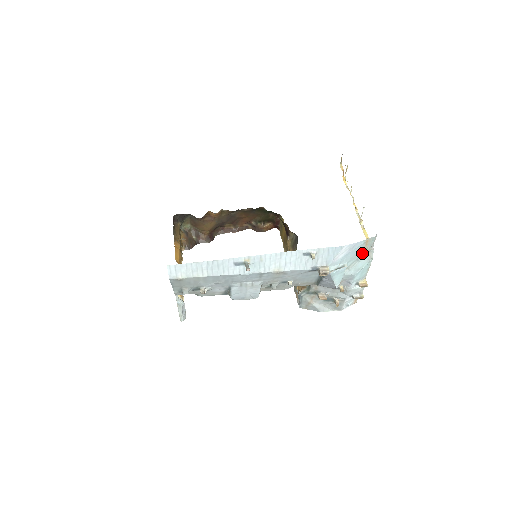
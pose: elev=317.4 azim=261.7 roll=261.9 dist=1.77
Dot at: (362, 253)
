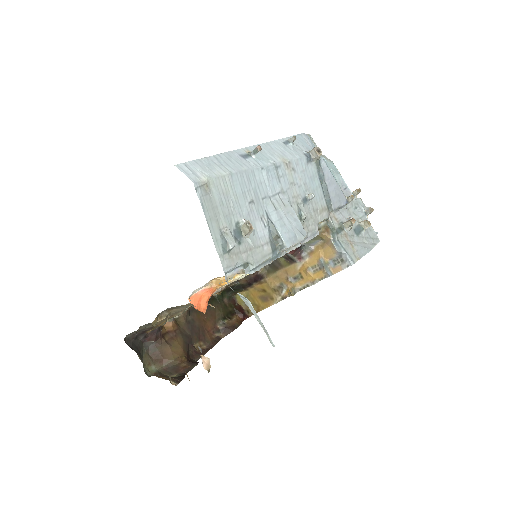
Dot at: occluded
